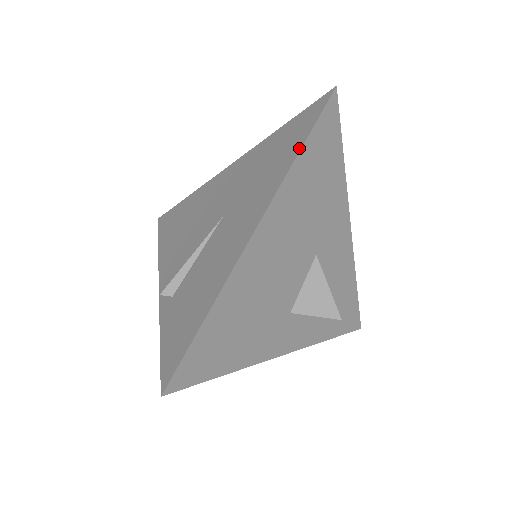
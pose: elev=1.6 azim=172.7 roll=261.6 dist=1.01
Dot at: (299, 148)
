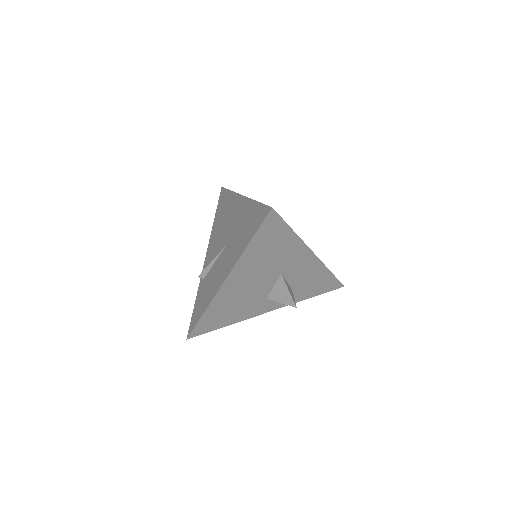
Dot at: (248, 242)
